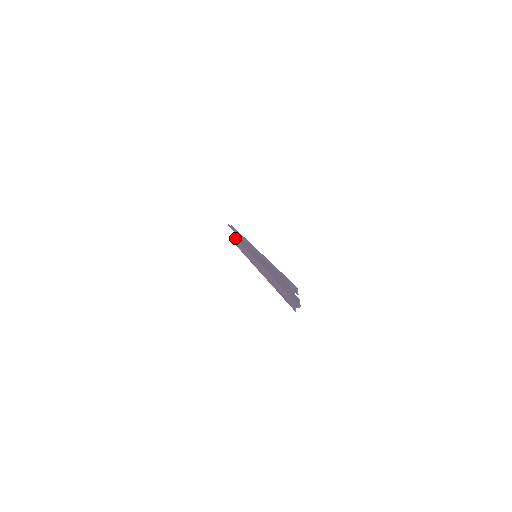
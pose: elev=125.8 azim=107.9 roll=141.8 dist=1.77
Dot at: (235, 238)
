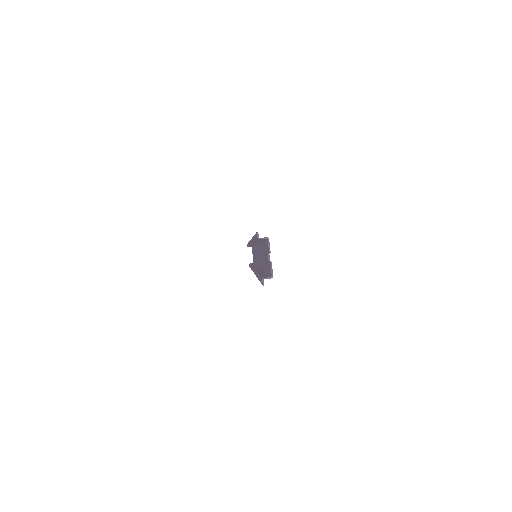
Dot at: (253, 262)
